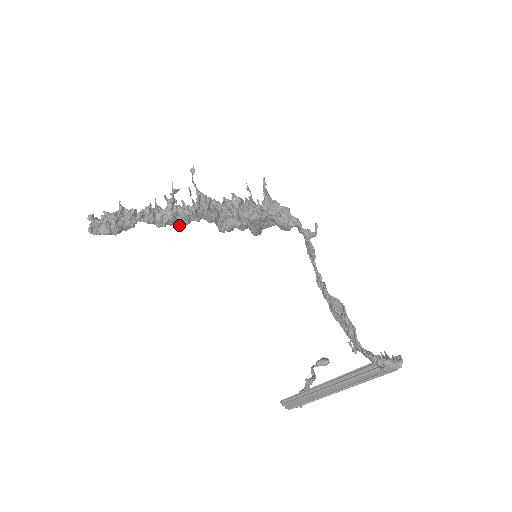
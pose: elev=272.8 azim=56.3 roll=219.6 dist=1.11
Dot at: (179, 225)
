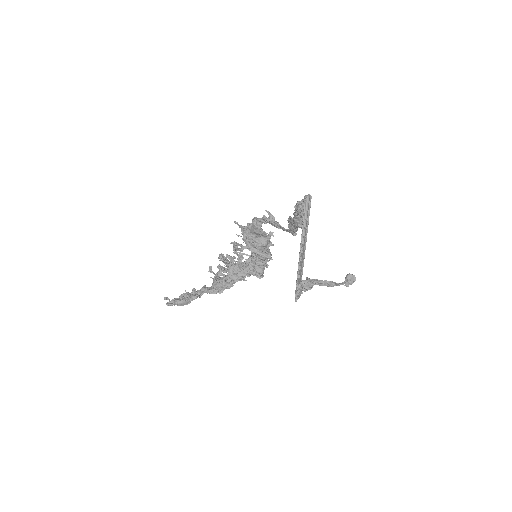
Dot at: (226, 286)
